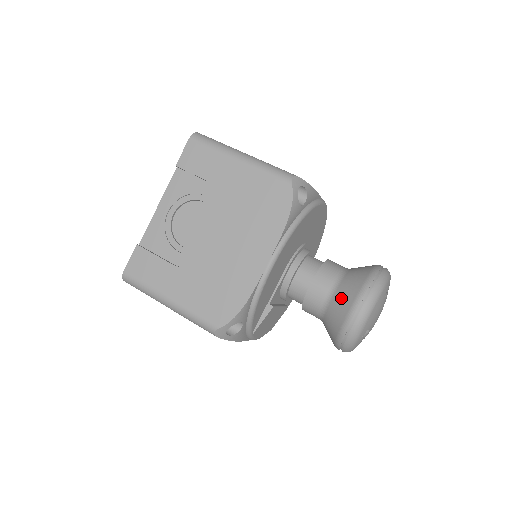
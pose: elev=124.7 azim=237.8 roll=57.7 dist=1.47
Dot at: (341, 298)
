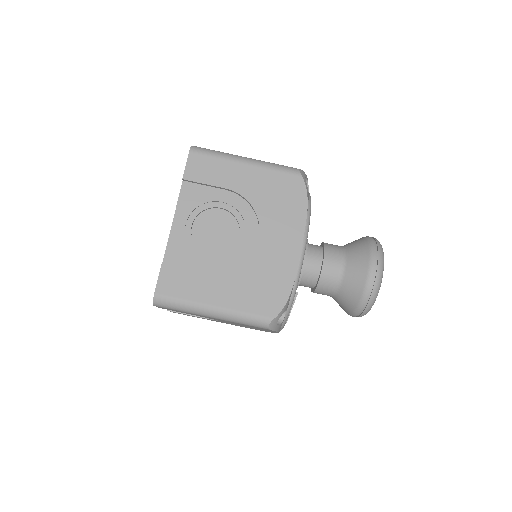
Dot at: (355, 268)
